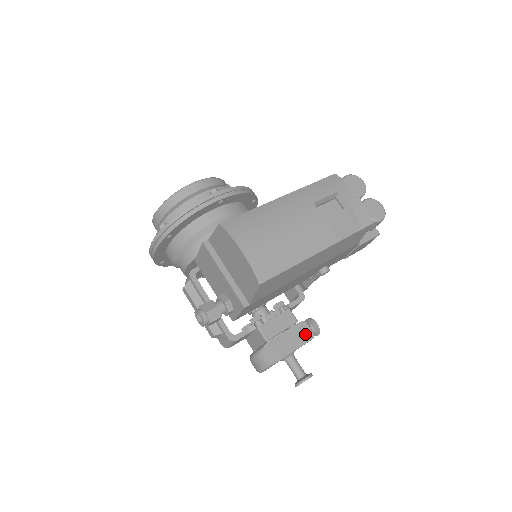
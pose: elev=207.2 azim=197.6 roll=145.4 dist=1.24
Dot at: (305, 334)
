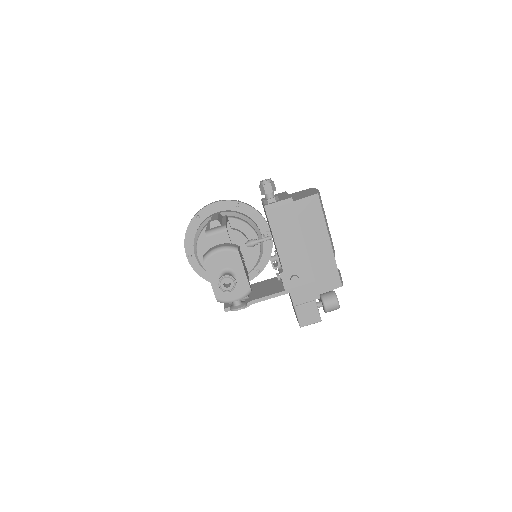
Dot at: (249, 283)
